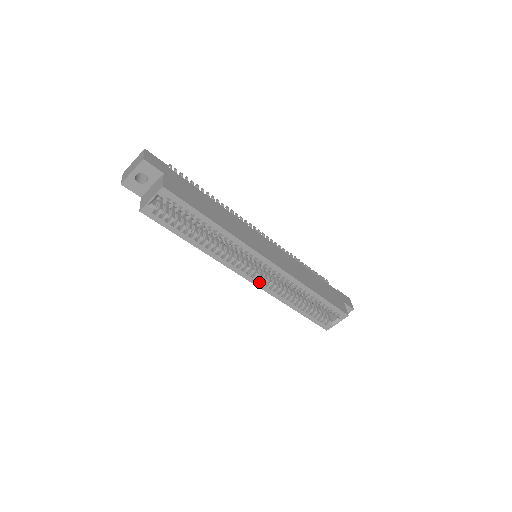
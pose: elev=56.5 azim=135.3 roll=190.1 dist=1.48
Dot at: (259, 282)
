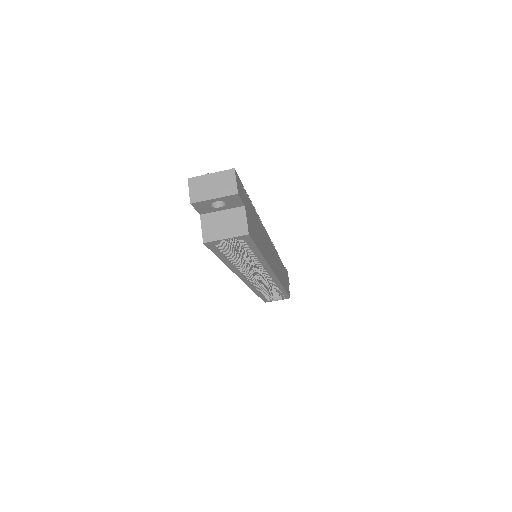
Dot at: (250, 283)
